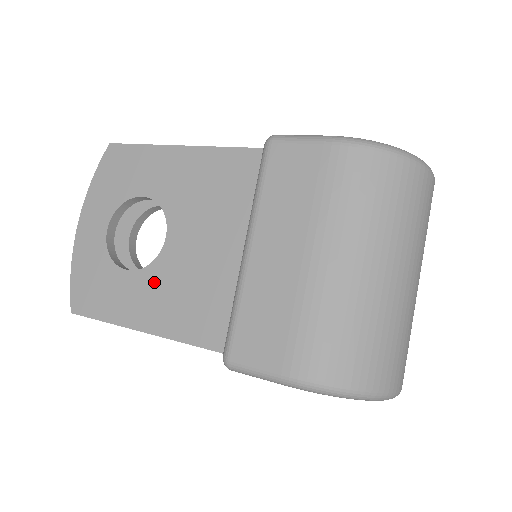
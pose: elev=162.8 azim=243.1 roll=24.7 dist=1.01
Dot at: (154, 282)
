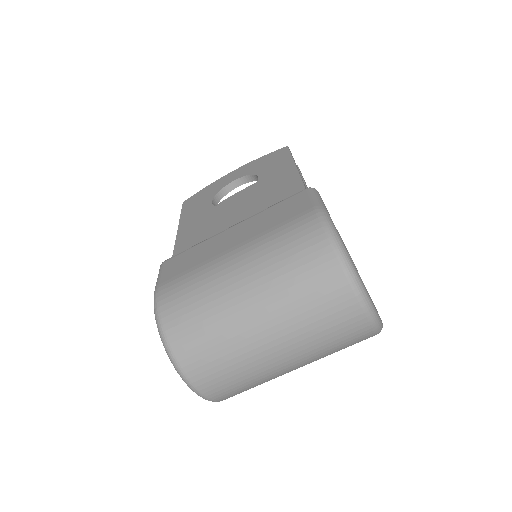
Dot at: (207, 214)
